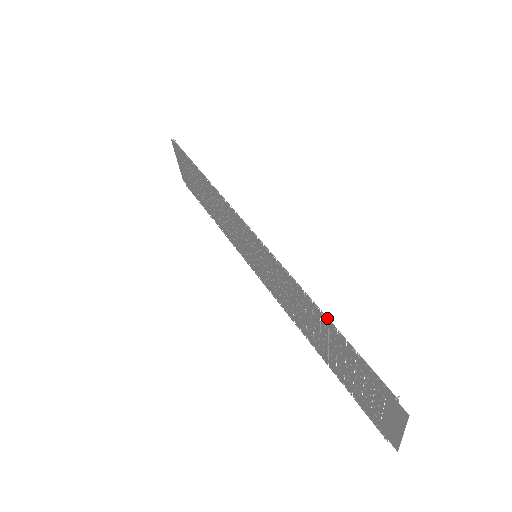
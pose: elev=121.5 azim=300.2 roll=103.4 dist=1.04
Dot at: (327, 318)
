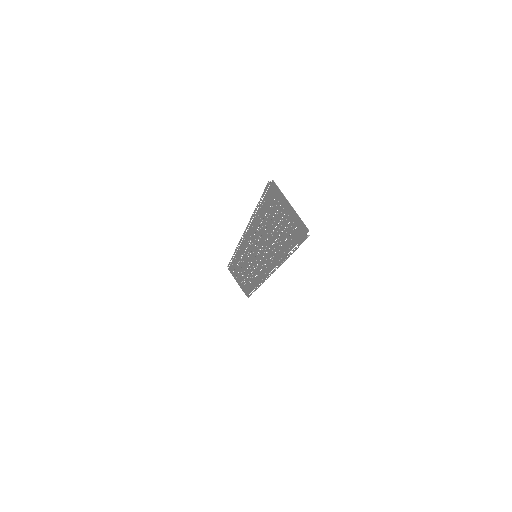
Dot at: (256, 208)
